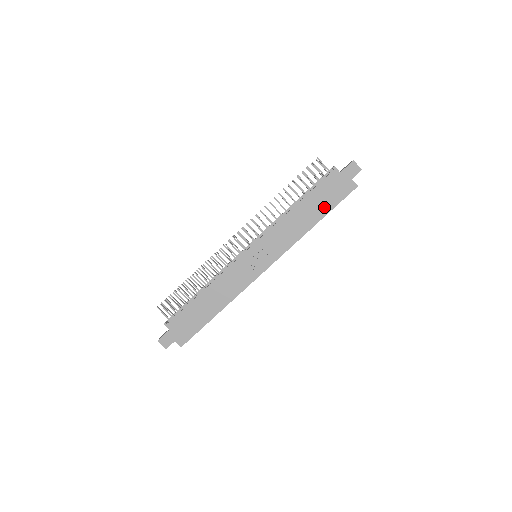
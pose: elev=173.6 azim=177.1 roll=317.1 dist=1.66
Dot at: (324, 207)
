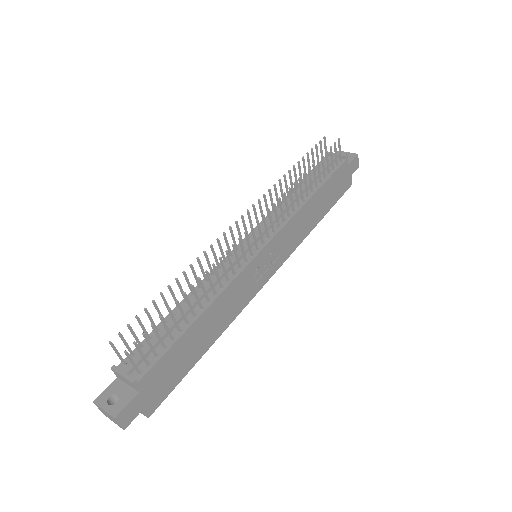
Dot at: (329, 202)
